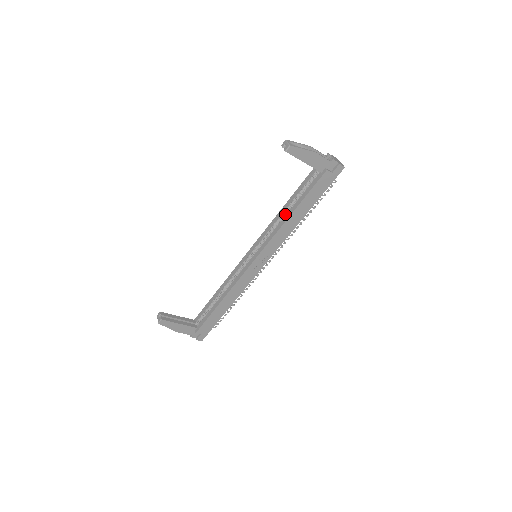
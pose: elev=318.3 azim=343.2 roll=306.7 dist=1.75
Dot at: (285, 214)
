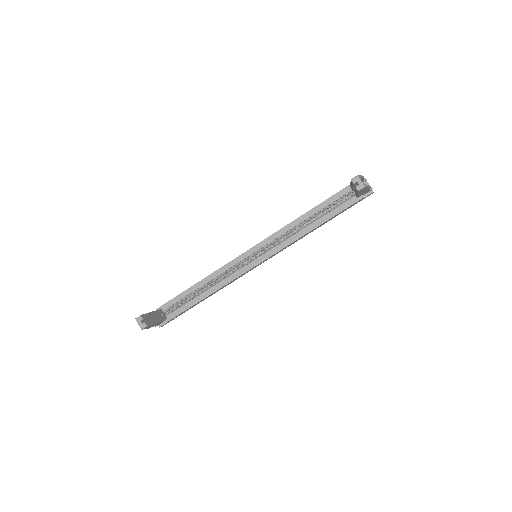
Dot at: (303, 224)
